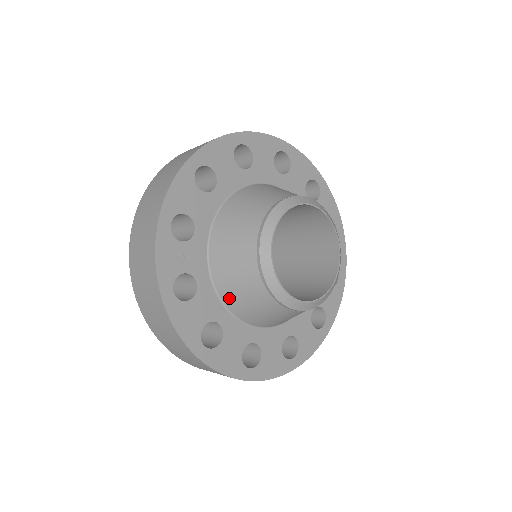
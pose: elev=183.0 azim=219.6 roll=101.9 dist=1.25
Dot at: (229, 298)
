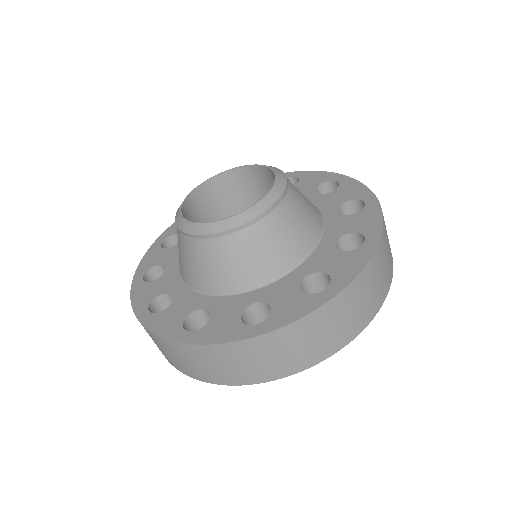
Dot at: (235, 283)
